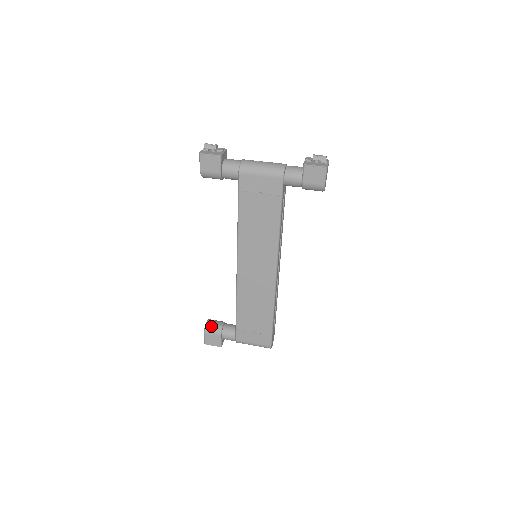
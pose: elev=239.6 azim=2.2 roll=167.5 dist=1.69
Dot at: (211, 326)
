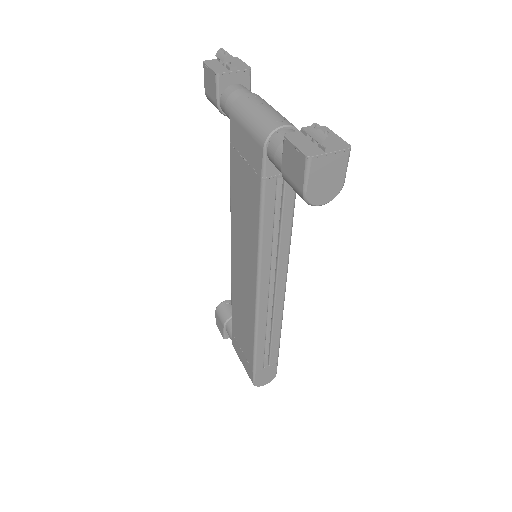
Dot at: (223, 308)
